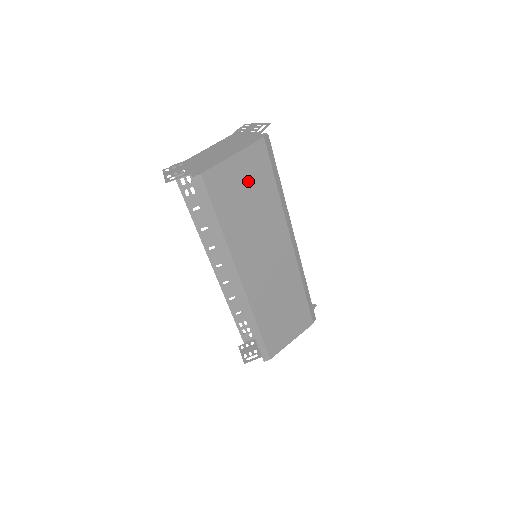
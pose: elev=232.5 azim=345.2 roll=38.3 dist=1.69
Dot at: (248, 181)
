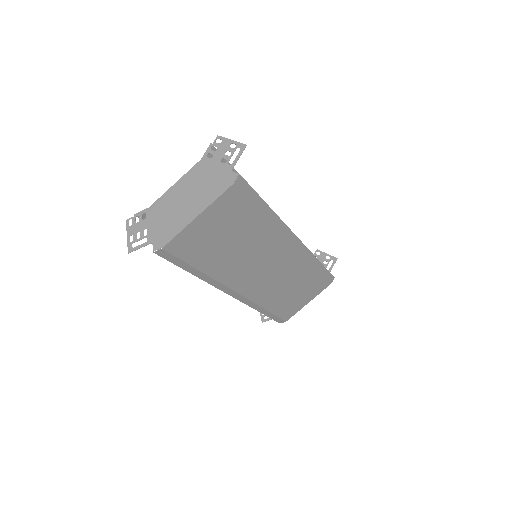
Dot at: (224, 226)
